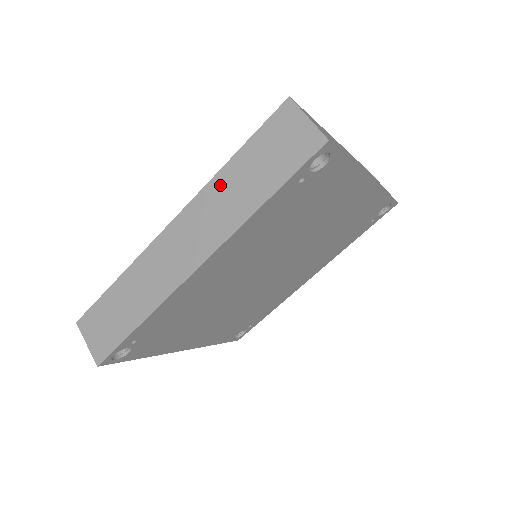
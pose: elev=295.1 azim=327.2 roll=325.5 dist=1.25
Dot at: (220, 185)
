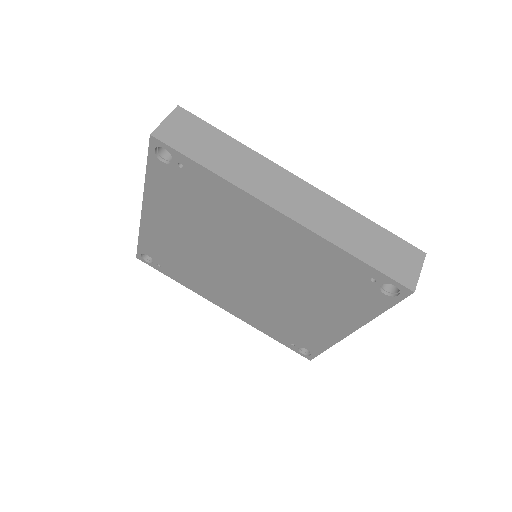
Dot at: (349, 216)
